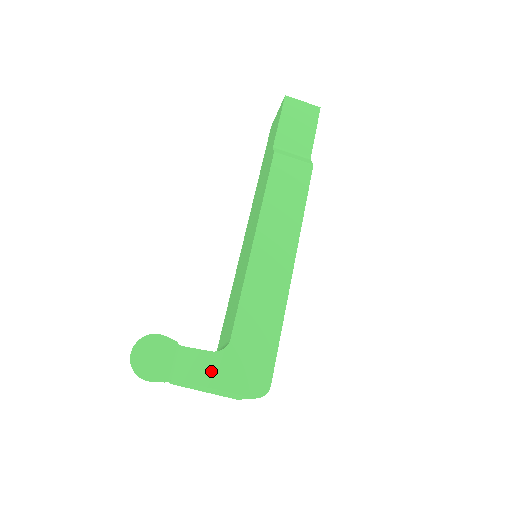
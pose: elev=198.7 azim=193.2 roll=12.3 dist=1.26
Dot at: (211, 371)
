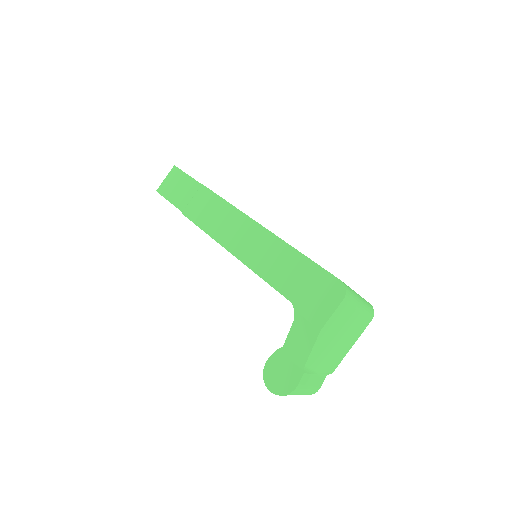
Dot at: (307, 328)
